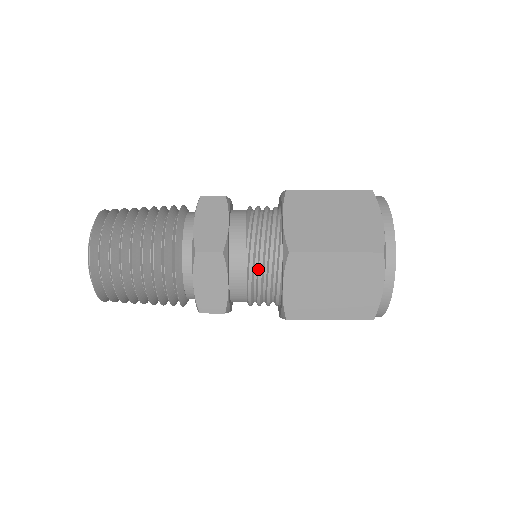
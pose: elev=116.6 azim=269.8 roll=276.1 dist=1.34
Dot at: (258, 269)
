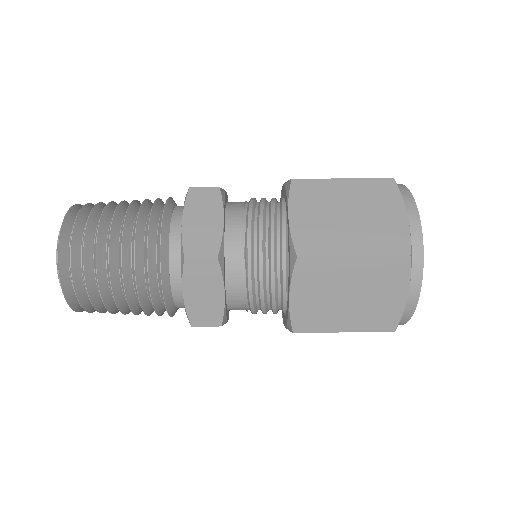
Dot at: (259, 214)
